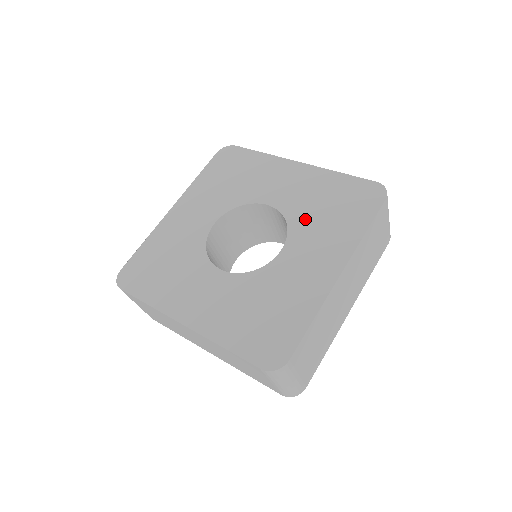
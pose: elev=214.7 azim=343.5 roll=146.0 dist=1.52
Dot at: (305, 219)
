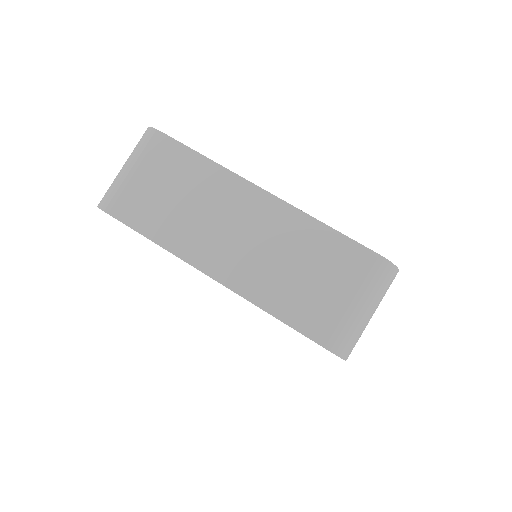
Dot at: occluded
